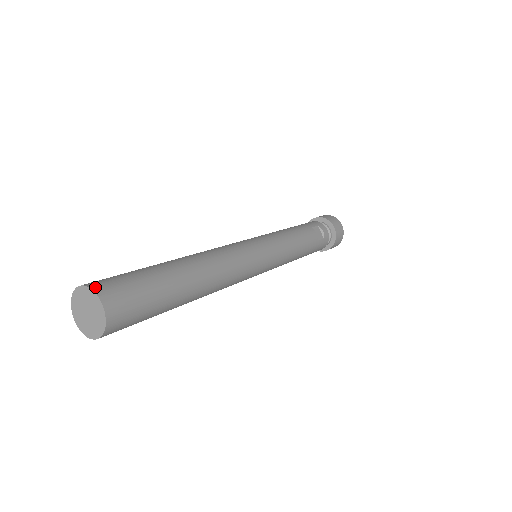
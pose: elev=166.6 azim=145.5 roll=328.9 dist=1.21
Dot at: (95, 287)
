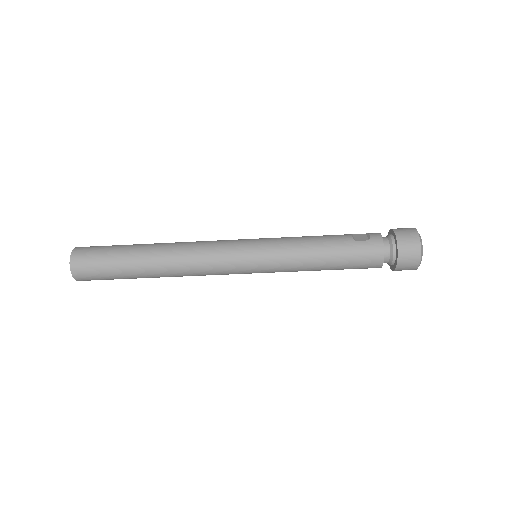
Dot at: occluded
